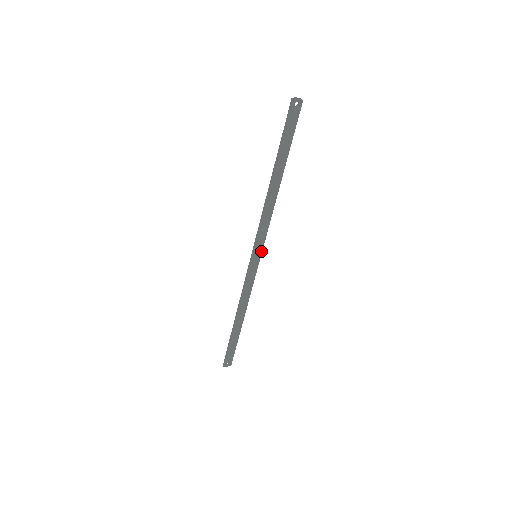
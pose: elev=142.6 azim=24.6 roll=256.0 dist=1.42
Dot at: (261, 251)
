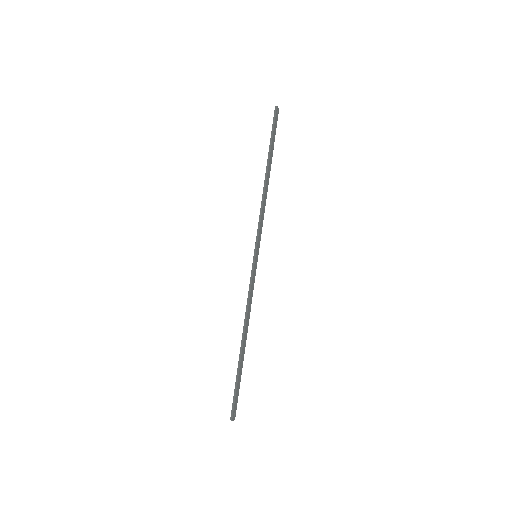
Dot at: (258, 251)
